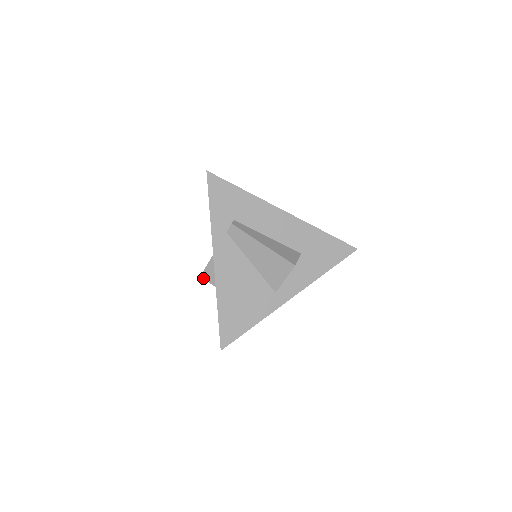
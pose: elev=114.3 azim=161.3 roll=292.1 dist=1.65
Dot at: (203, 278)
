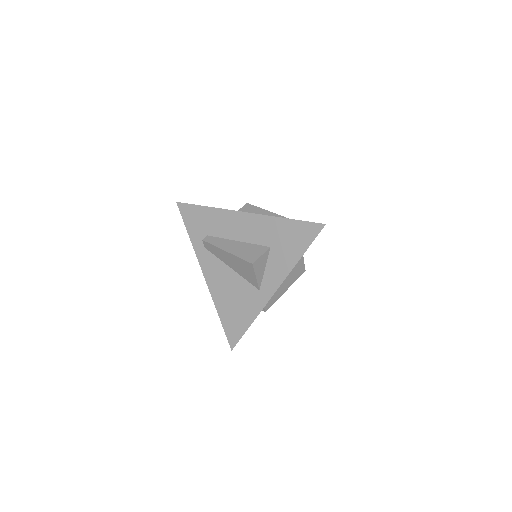
Dot at: occluded
